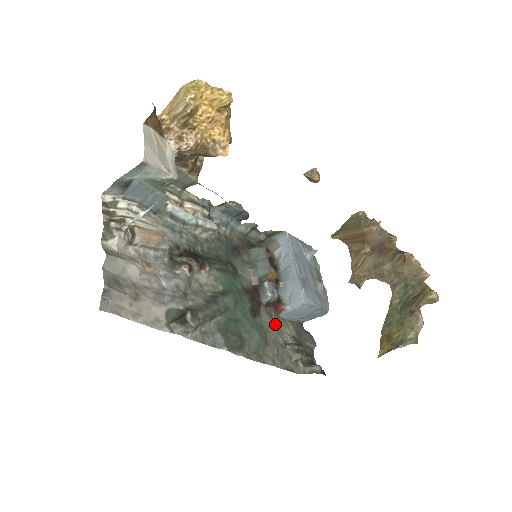
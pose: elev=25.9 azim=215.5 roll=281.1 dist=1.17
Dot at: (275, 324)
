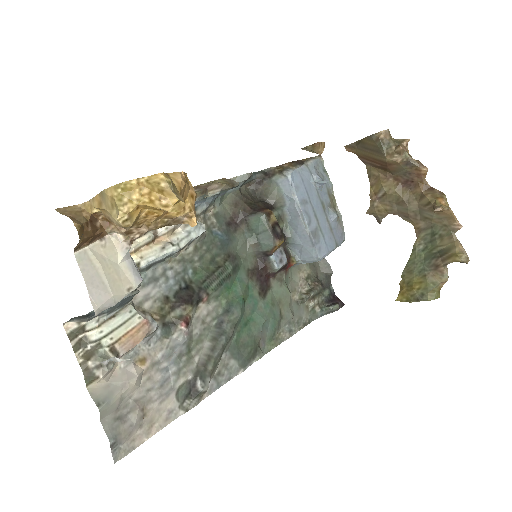
Dot at: (287, 283)
